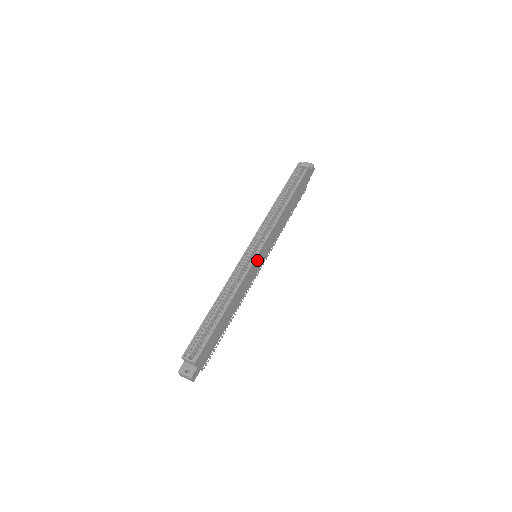
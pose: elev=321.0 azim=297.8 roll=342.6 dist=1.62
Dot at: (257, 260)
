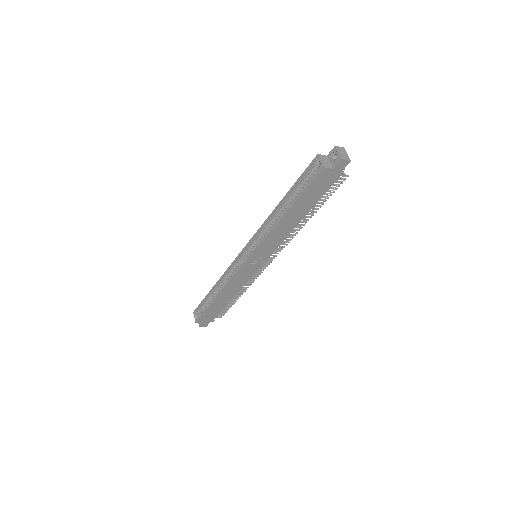
Dot at: (247, 266)
